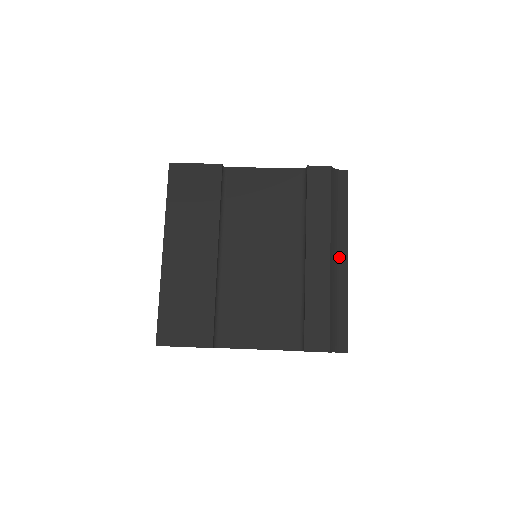
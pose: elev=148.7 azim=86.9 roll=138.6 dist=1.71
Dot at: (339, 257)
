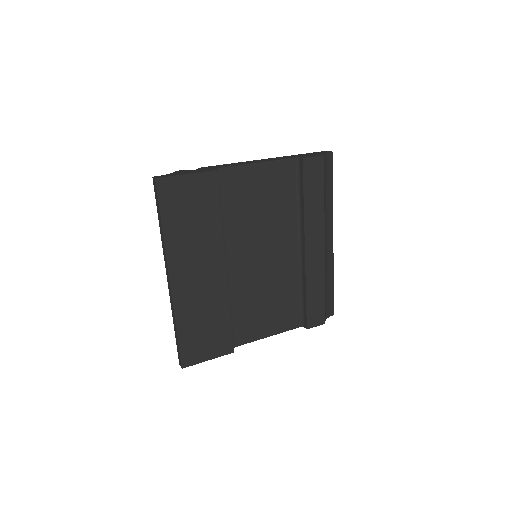
Dot at: (327, 240)
